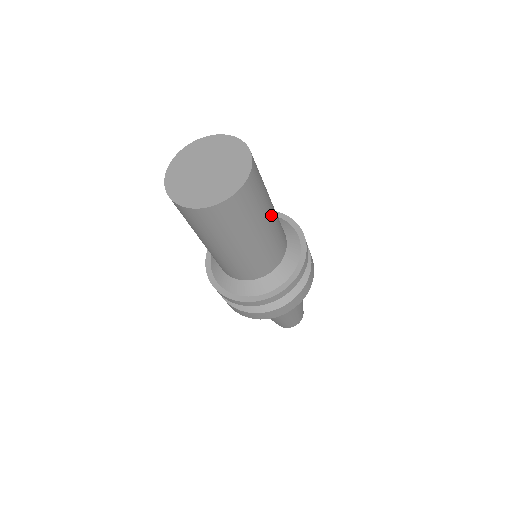
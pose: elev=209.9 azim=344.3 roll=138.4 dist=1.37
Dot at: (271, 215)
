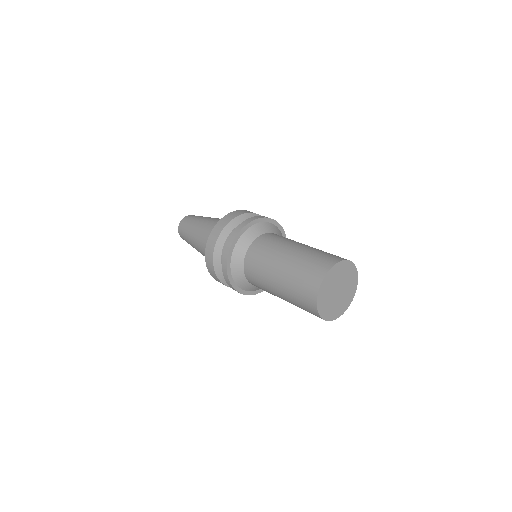
Dot at: occluded
